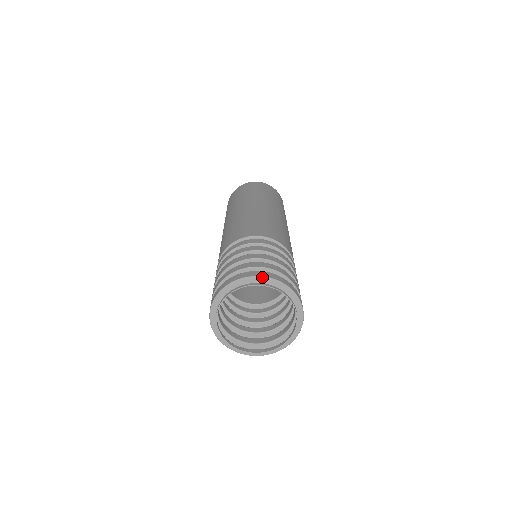
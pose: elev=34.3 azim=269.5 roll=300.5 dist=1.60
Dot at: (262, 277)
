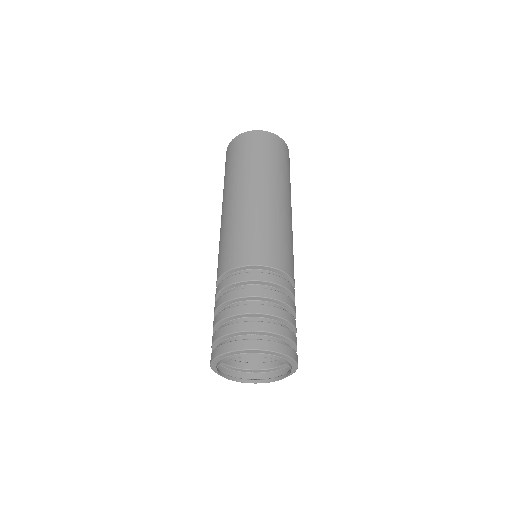
Dot at: (261, 350)
